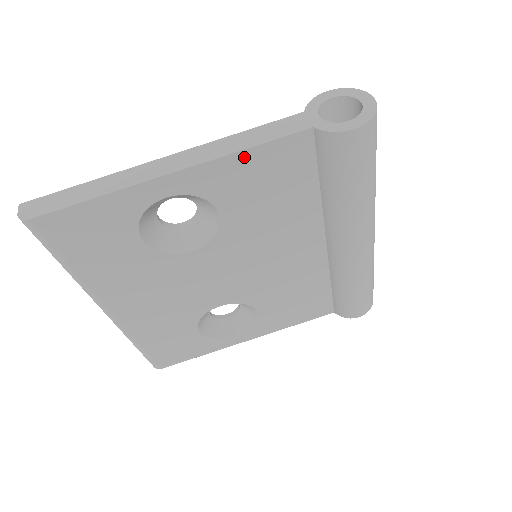
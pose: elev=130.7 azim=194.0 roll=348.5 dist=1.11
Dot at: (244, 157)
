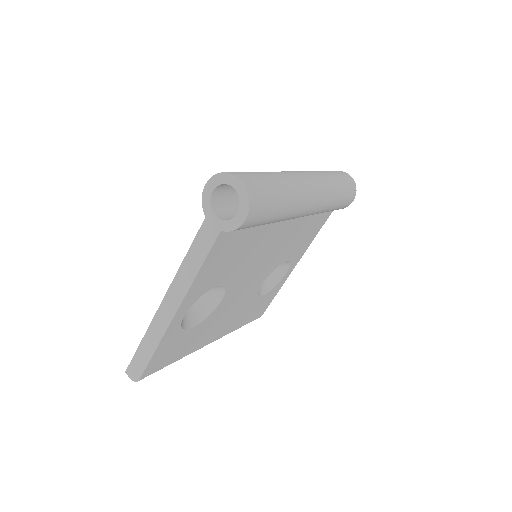
Dot at: (201, 273)
